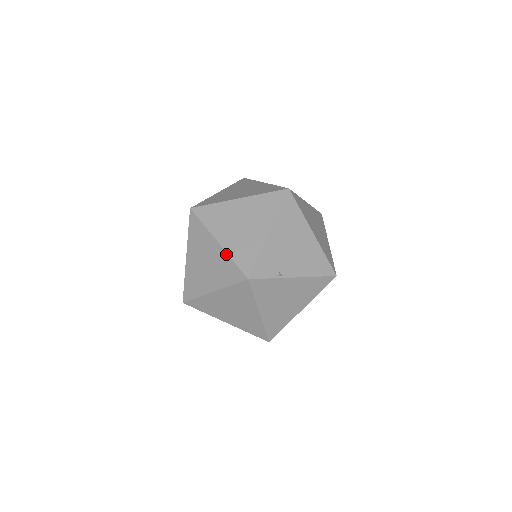
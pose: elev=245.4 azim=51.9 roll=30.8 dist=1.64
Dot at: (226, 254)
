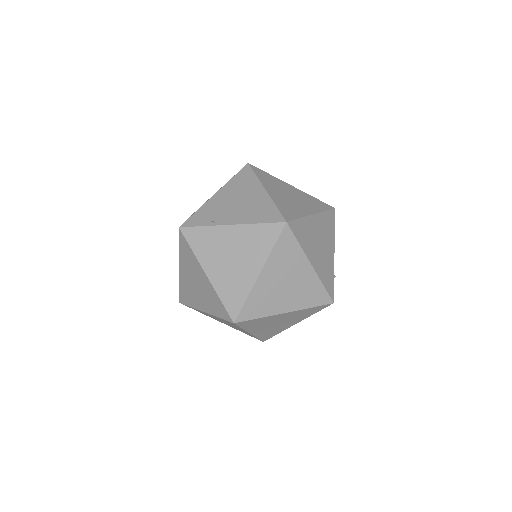
Dot at: occluded
